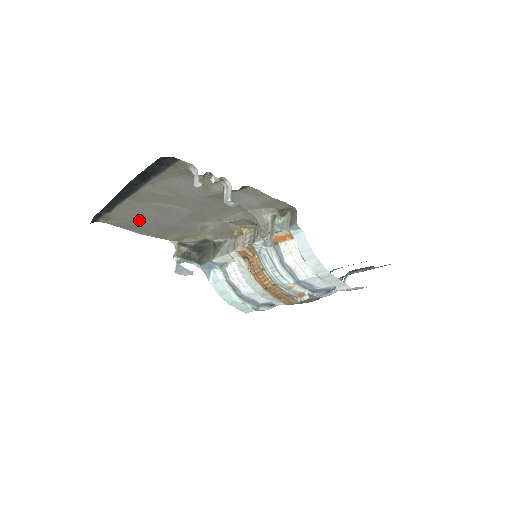
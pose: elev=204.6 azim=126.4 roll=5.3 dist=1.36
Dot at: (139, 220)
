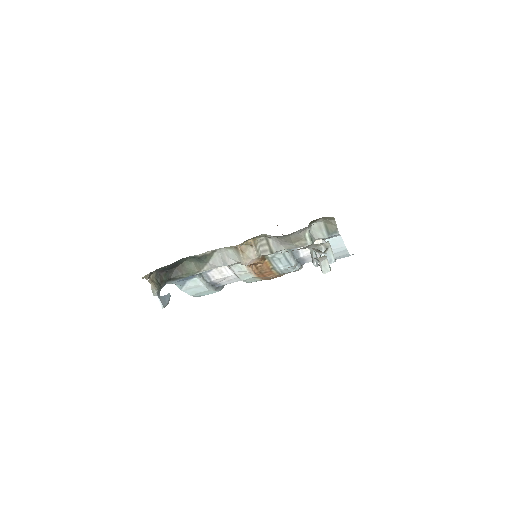
Dot at: occluded
